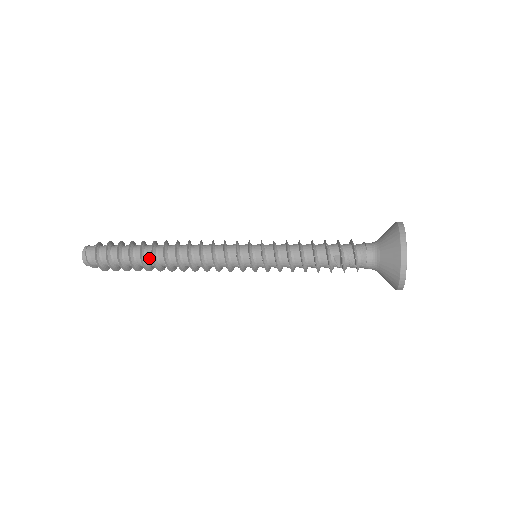
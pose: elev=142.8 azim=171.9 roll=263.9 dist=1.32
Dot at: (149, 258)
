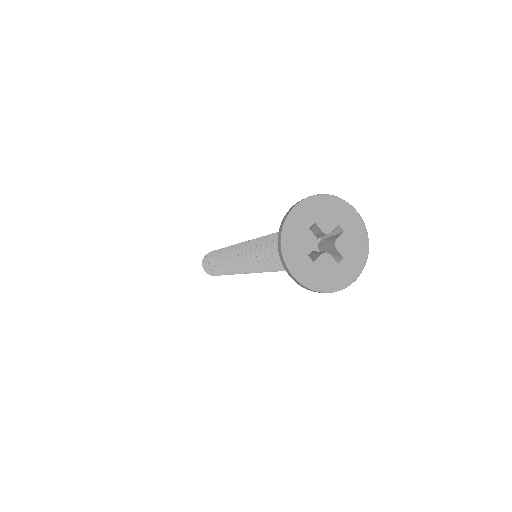
Dot at: occluded
